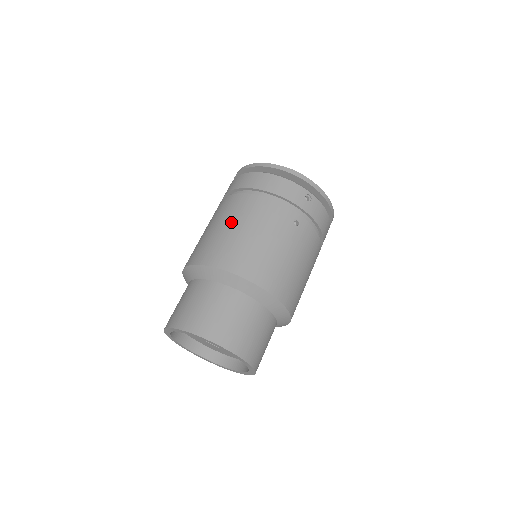
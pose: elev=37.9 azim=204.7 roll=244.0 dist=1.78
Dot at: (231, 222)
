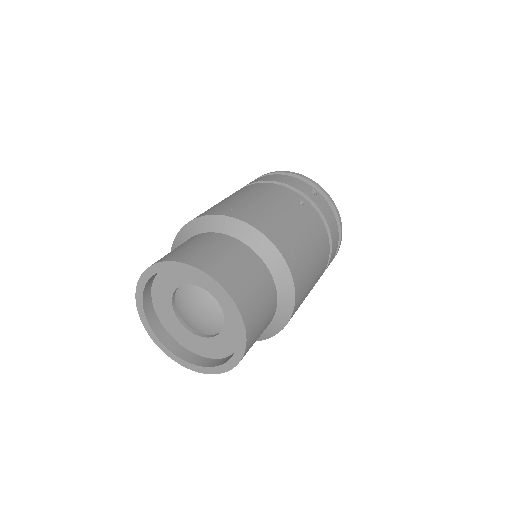
Dot at: (231, 196)
